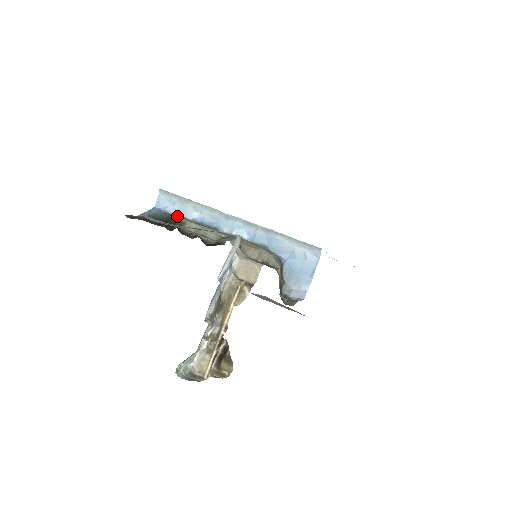
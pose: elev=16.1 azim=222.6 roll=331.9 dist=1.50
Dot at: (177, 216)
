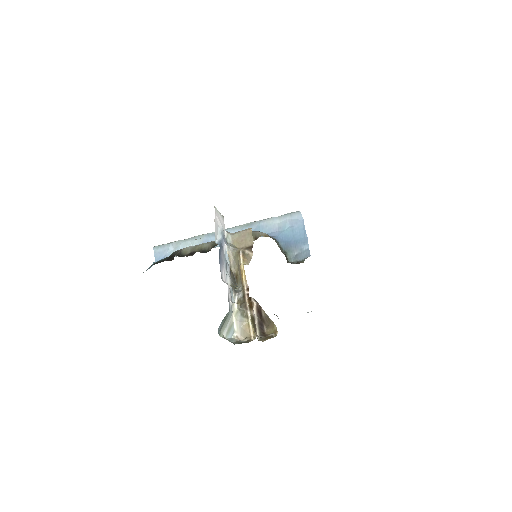
Dot at: occluded
